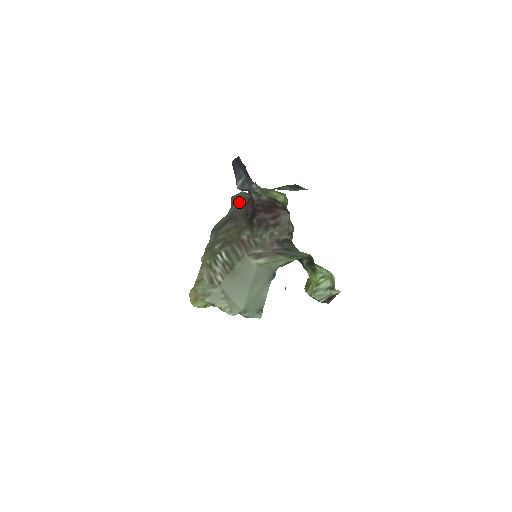
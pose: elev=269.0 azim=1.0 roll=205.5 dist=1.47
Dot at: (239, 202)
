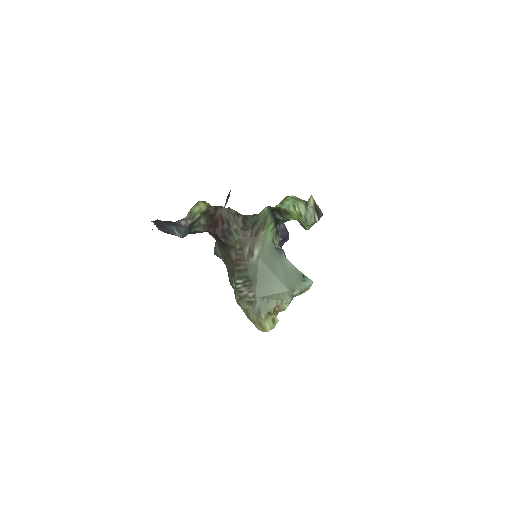
Dot at: (218, 249)
